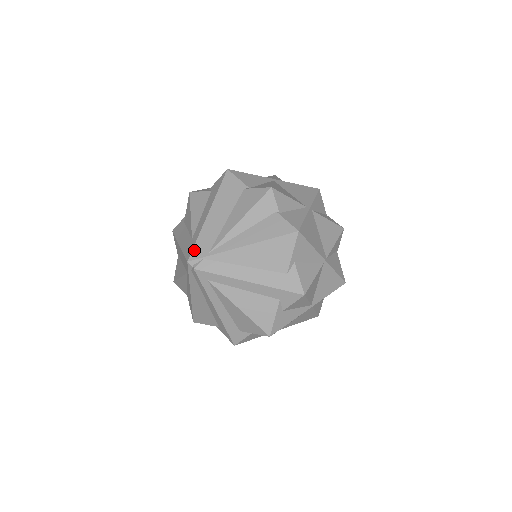
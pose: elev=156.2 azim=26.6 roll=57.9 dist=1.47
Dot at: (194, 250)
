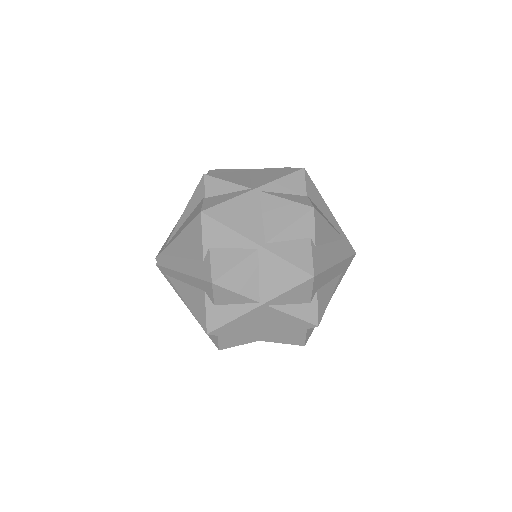
Dot at: (162, 248)
